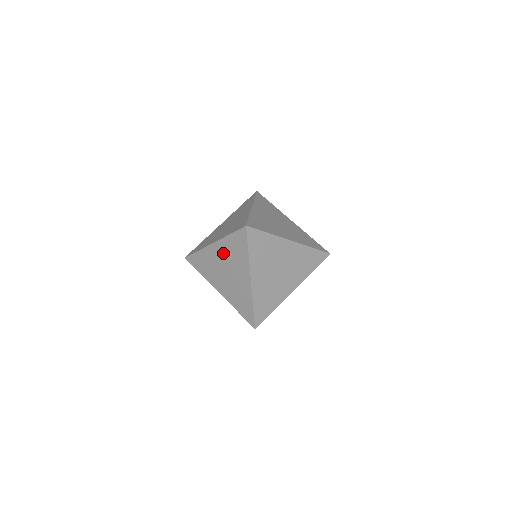
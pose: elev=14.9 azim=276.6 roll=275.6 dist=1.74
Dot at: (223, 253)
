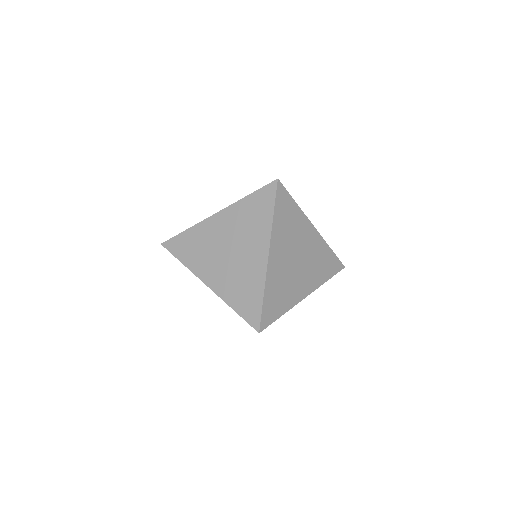
Dot at: (230, 224)
